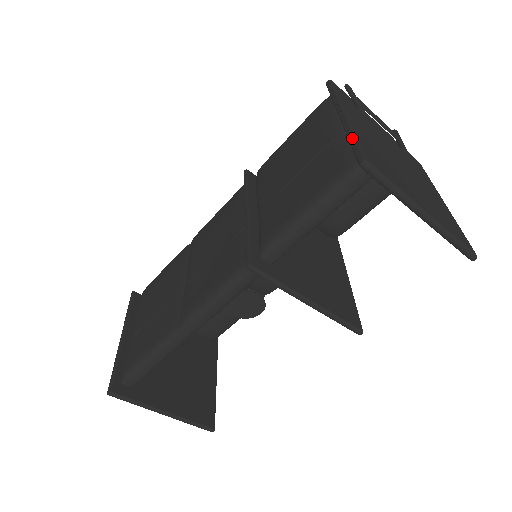
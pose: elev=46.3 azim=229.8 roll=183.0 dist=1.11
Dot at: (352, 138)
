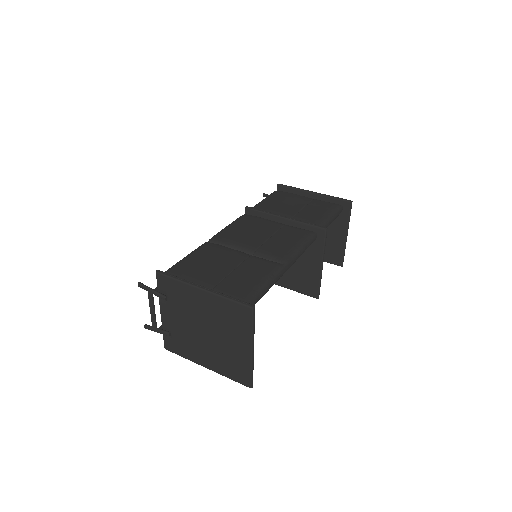
Dot at: (334, 197)
